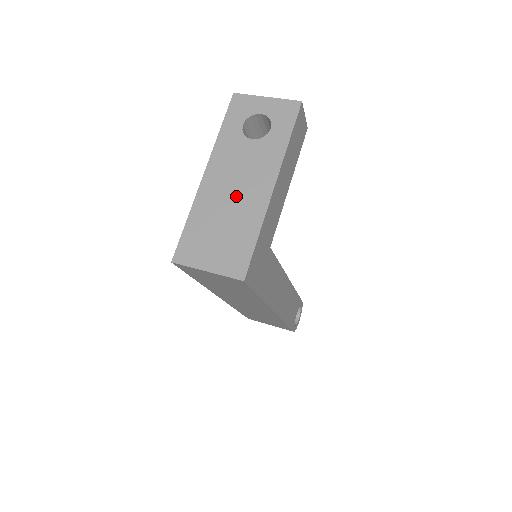
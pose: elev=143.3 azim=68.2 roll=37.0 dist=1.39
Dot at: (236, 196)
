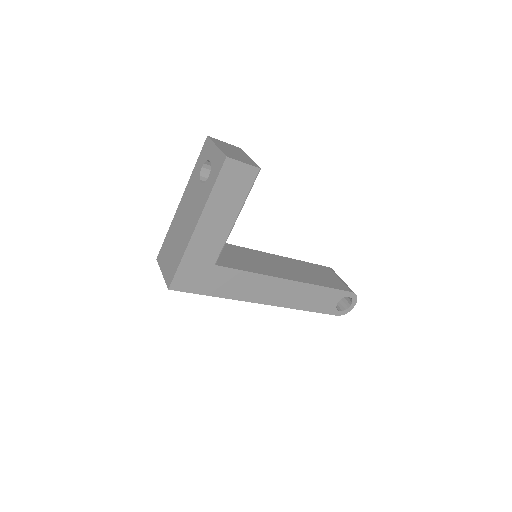
Dot at: (183, 226)
